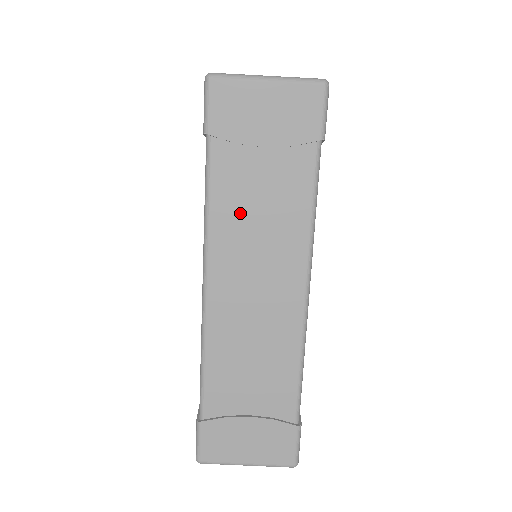
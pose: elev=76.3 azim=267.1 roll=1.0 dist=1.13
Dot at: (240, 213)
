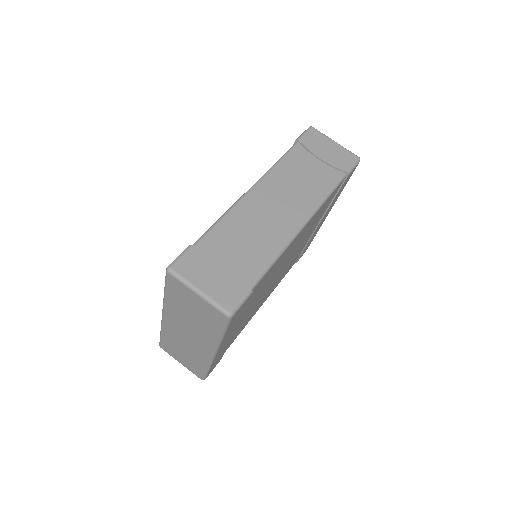
Dot at: (292, 173)
